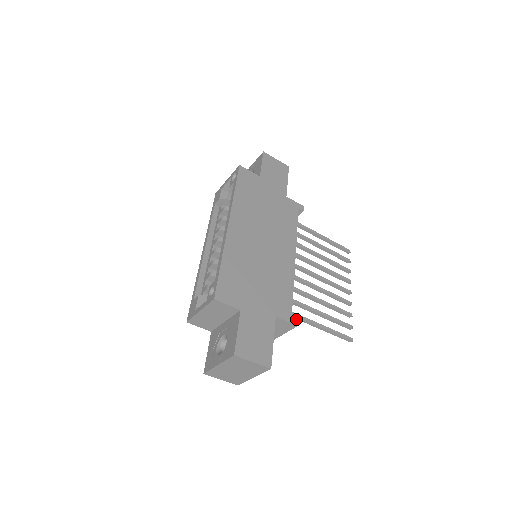
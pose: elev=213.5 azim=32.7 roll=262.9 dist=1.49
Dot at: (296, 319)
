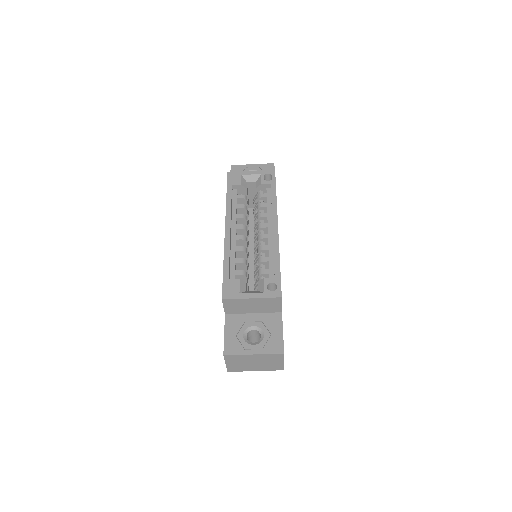
Dot at: occluded
